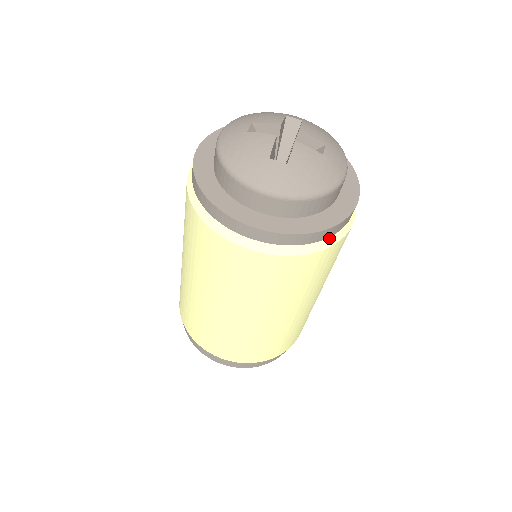
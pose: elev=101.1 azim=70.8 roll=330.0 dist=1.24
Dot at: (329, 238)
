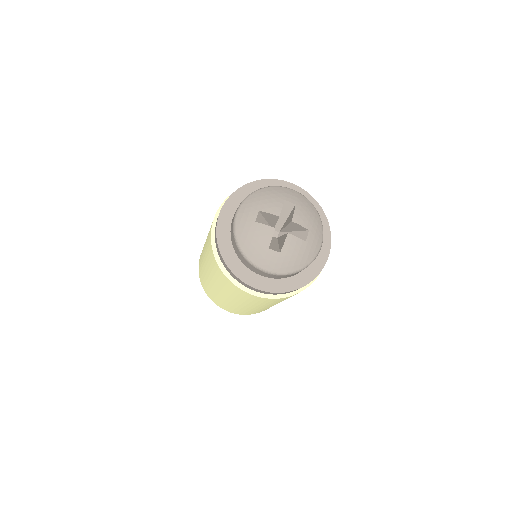
Dot at: occluded
